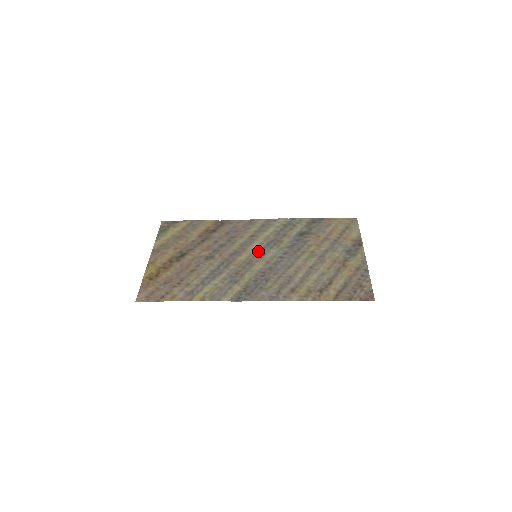
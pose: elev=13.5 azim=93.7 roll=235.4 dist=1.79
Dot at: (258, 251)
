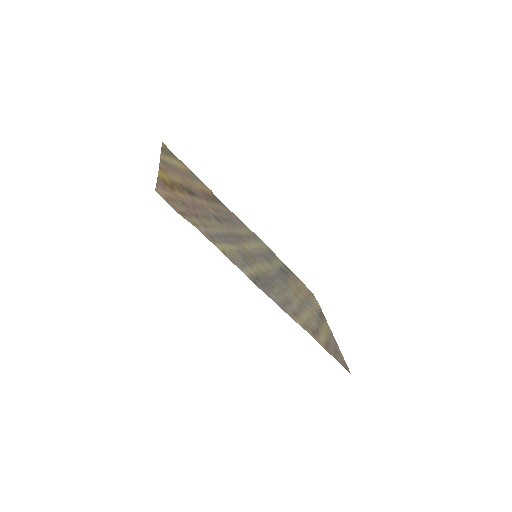
Dot at: (257, 253)
